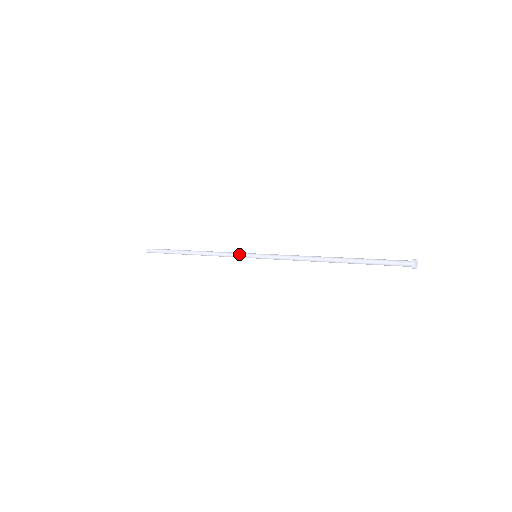
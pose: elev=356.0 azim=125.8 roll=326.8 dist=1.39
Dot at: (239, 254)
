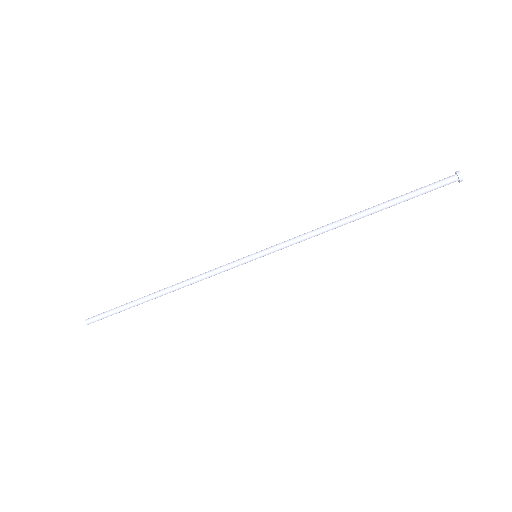
Dot at: (233, 261)
